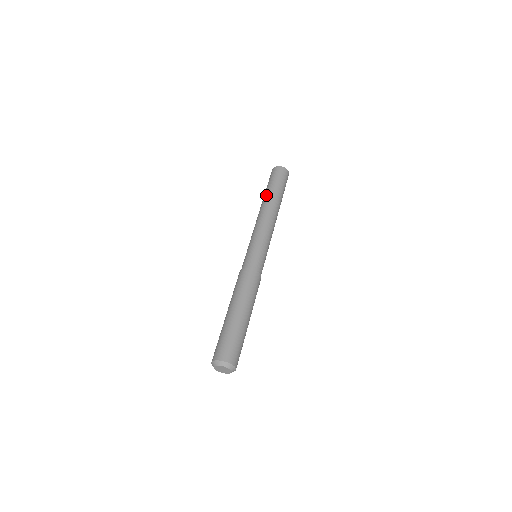
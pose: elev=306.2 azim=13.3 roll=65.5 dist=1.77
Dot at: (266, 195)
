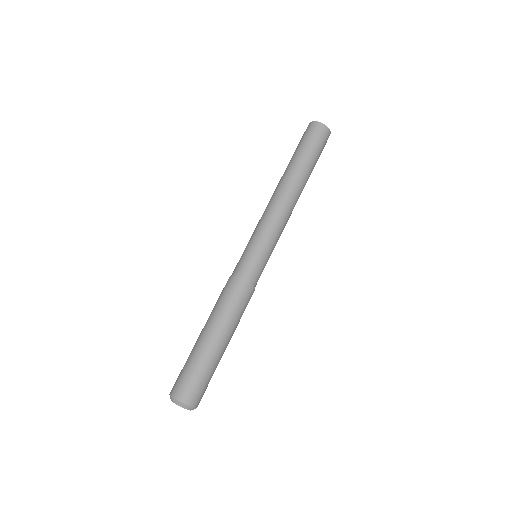
Dot at: (292, 167)
